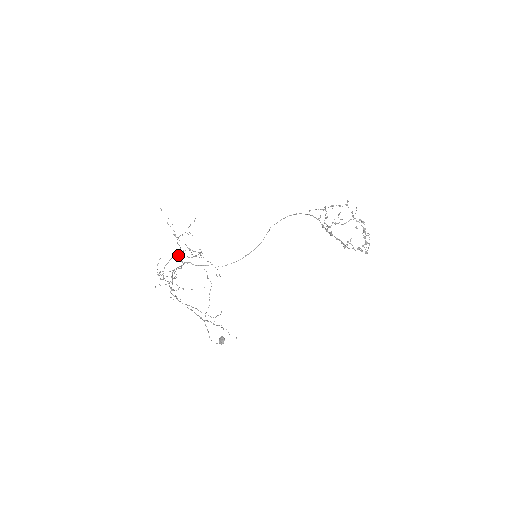
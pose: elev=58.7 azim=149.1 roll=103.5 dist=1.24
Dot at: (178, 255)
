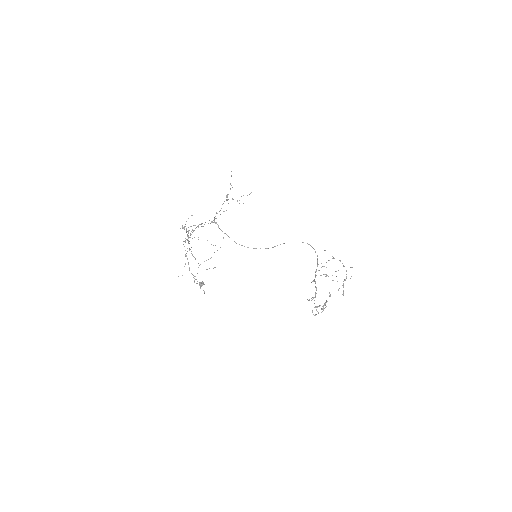
Dot at: (216, 213)
